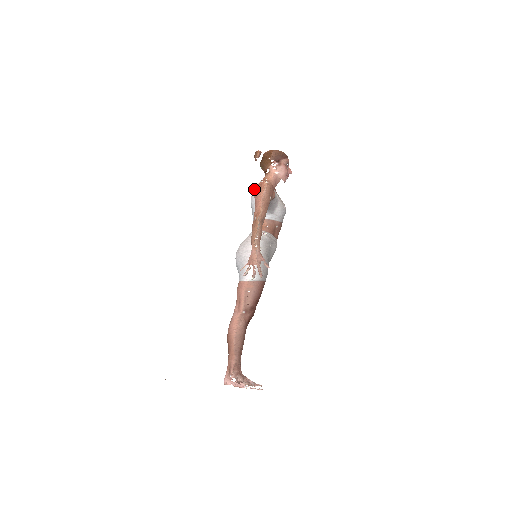
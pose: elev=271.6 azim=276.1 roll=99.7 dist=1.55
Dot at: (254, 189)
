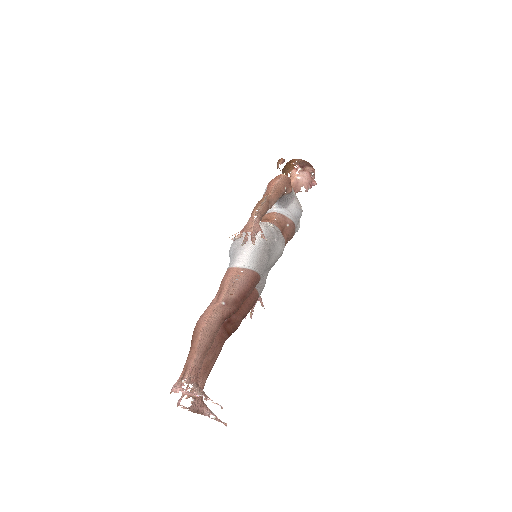
Dot at: occluded
